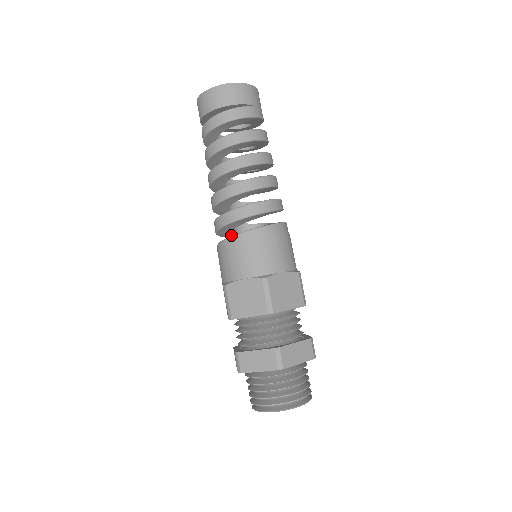
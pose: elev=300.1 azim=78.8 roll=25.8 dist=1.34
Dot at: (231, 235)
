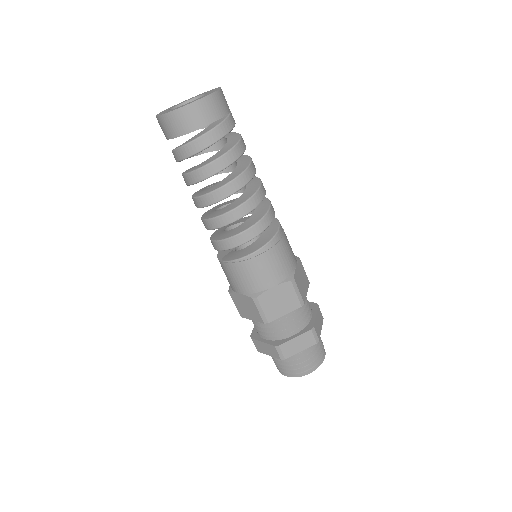
Dot at: occluded
